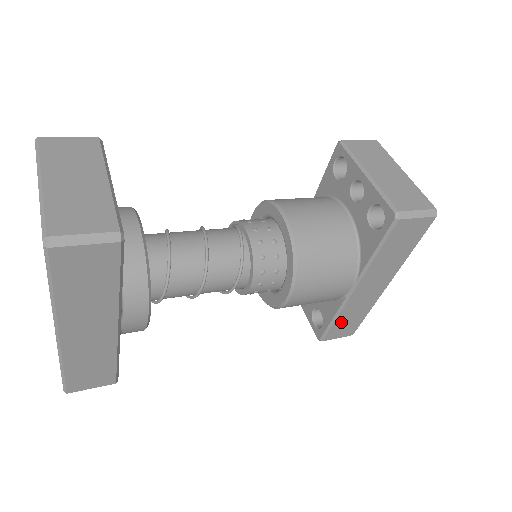
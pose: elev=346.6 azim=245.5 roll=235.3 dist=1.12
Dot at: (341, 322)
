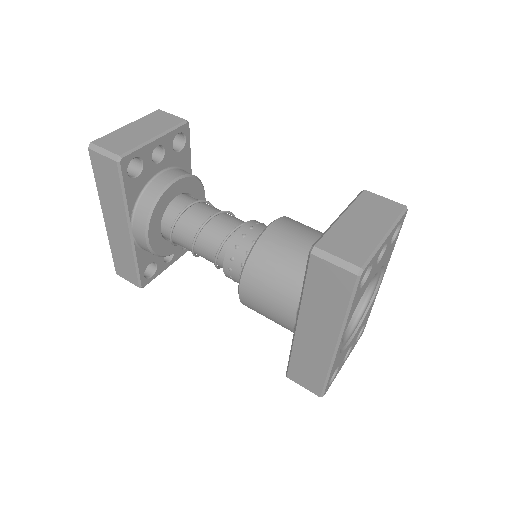
Dot at: (299, 364)
